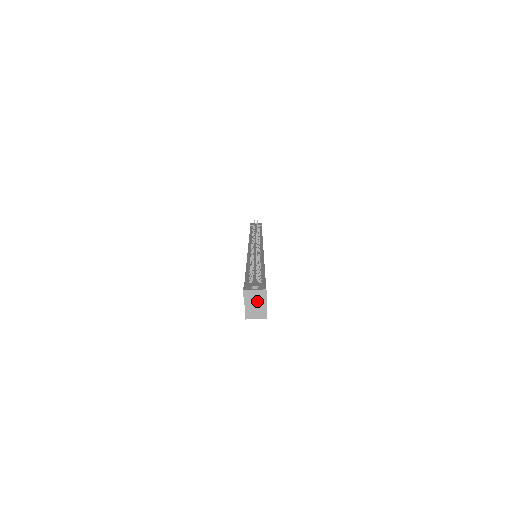
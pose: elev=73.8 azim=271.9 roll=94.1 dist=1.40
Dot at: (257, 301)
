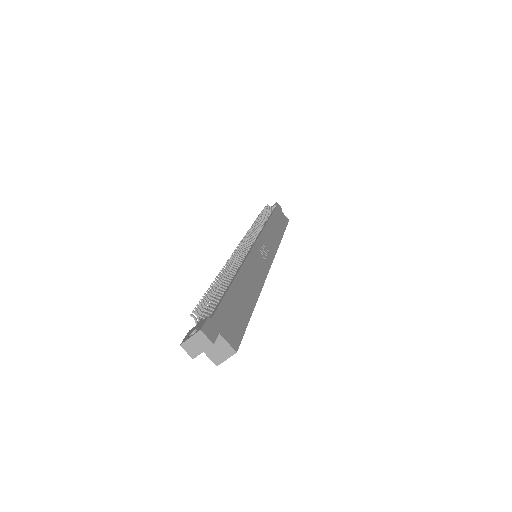
Dot at: (202, 347)
